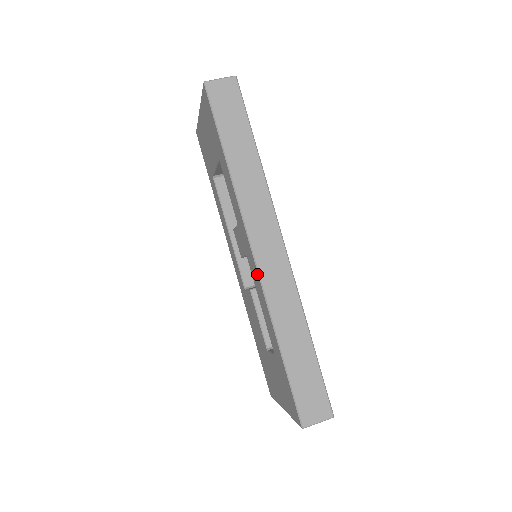
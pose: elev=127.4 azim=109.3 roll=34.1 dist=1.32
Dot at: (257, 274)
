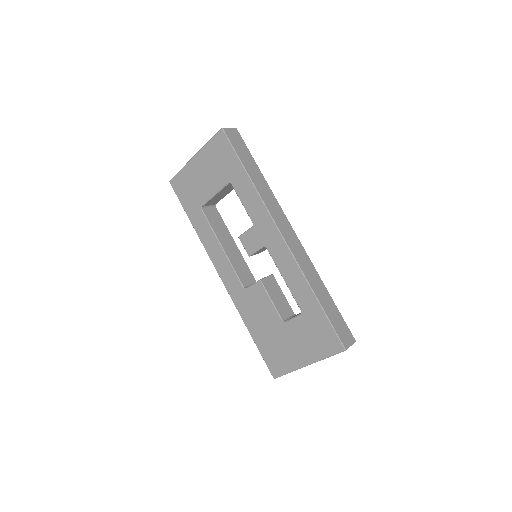
Dot at: (287, 250)
